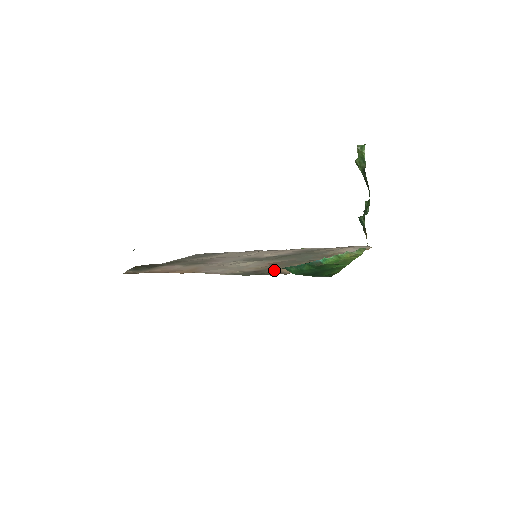
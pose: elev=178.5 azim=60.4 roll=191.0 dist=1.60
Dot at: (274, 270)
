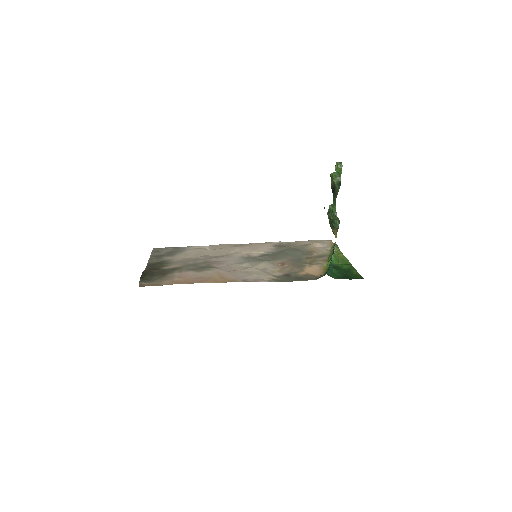
Dot at: (300, 273)
